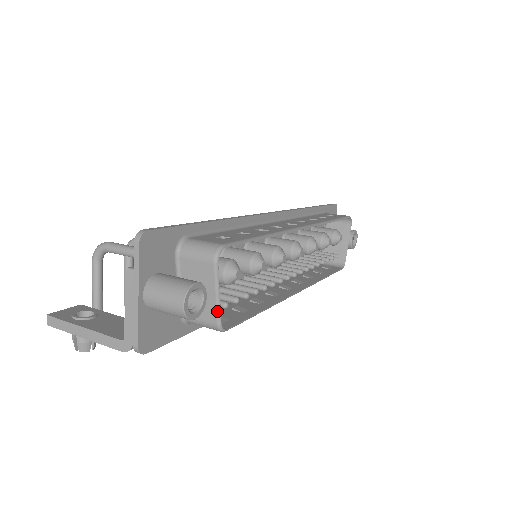
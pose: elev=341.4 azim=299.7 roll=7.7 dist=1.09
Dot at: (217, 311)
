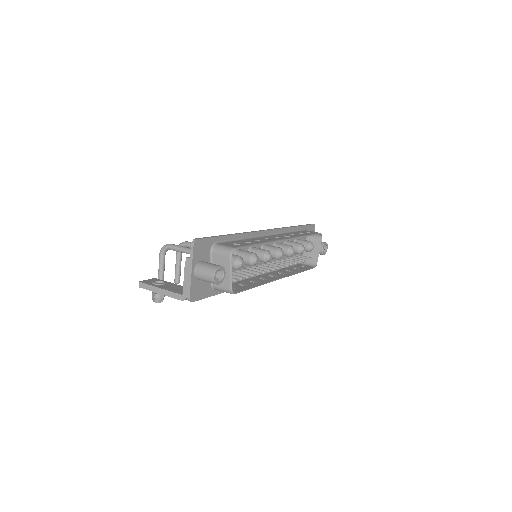
Dot at: (230, 282)
